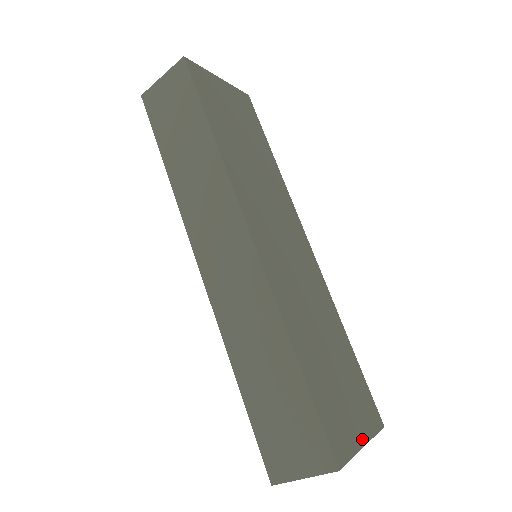
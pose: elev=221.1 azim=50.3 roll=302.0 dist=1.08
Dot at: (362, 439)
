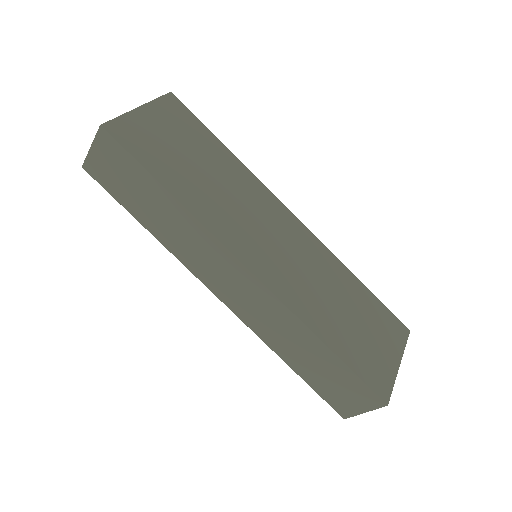
Dot at: (396, 362)
